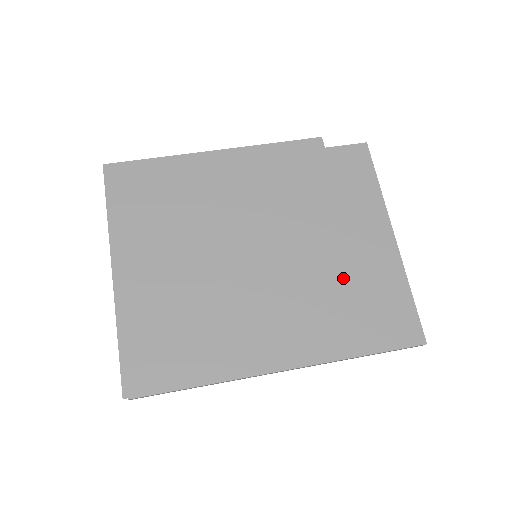
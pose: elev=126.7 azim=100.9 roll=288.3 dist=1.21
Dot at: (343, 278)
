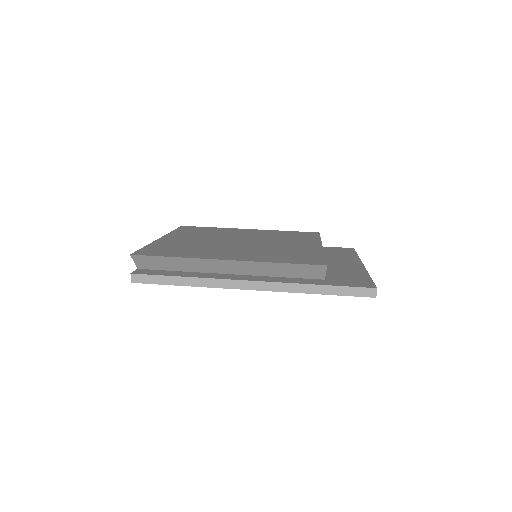
Dot at: (312, 251)
